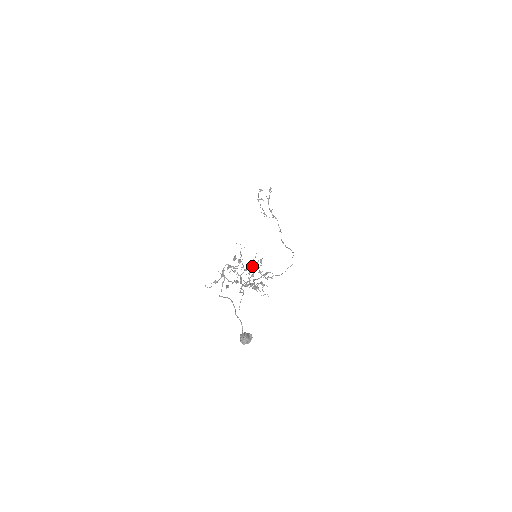
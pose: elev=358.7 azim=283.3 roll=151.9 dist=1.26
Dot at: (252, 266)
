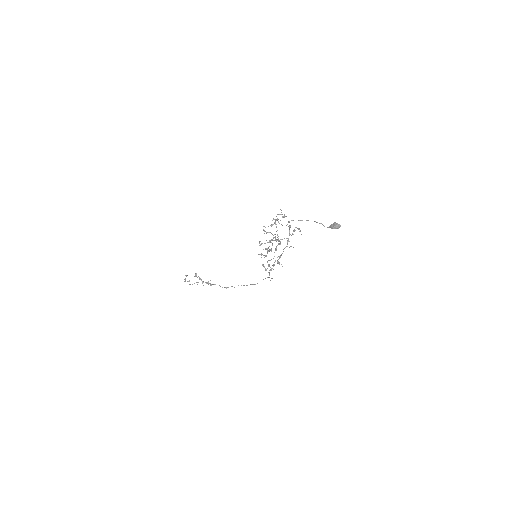
Dot at: occluded
